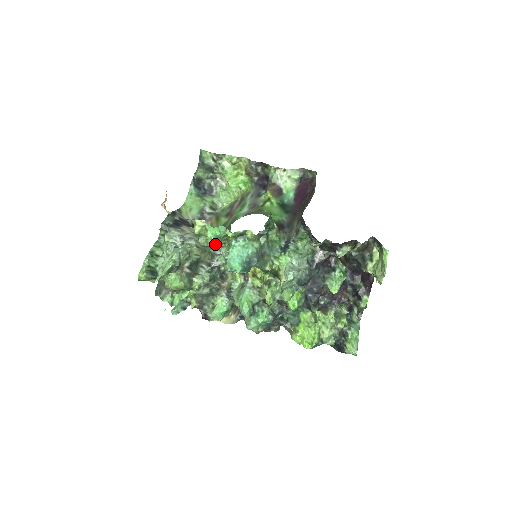
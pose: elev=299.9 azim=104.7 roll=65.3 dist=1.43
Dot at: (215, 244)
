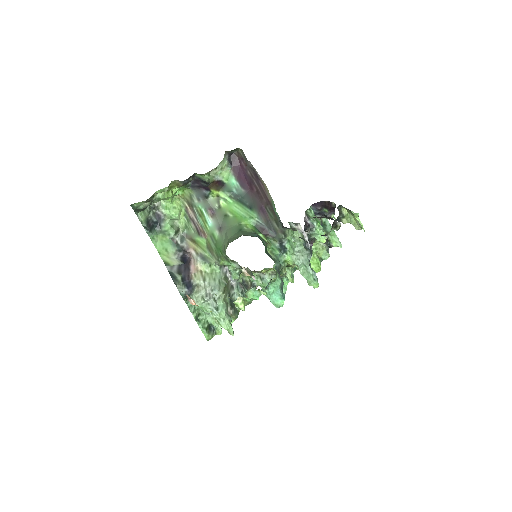
Dot at: occluded
